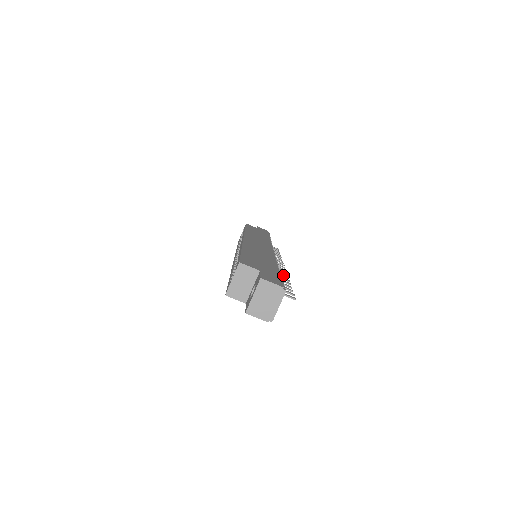
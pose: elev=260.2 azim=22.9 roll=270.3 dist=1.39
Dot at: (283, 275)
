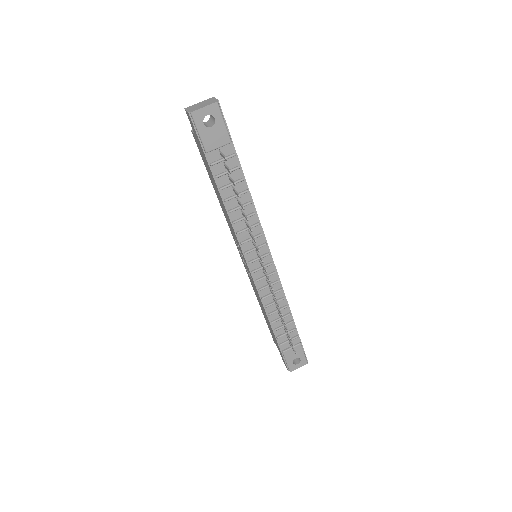
Dot at: (251, 228)
